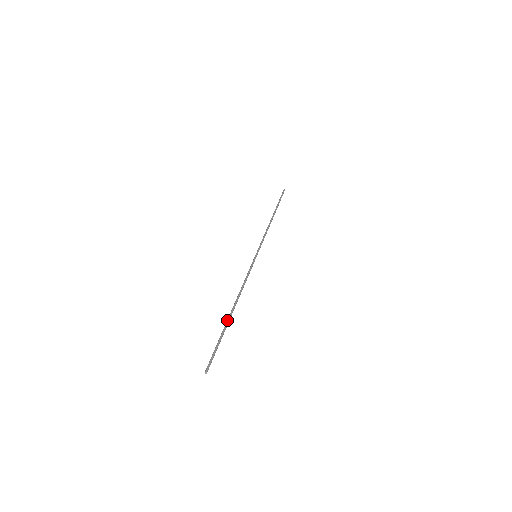
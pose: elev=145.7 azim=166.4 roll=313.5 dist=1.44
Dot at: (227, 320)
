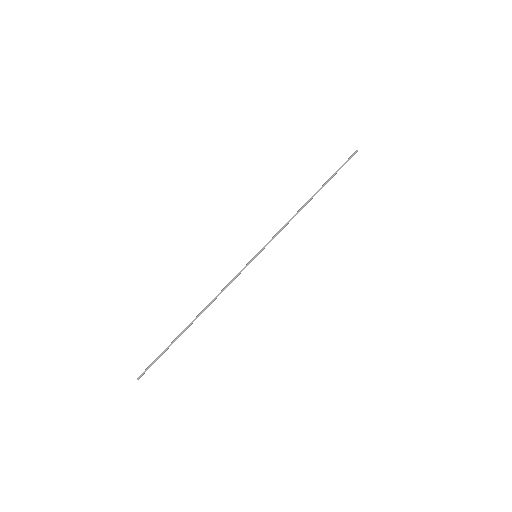
Dot at: (182, 331)
